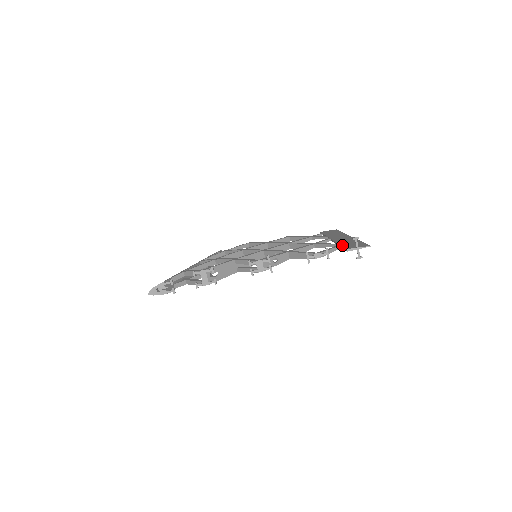
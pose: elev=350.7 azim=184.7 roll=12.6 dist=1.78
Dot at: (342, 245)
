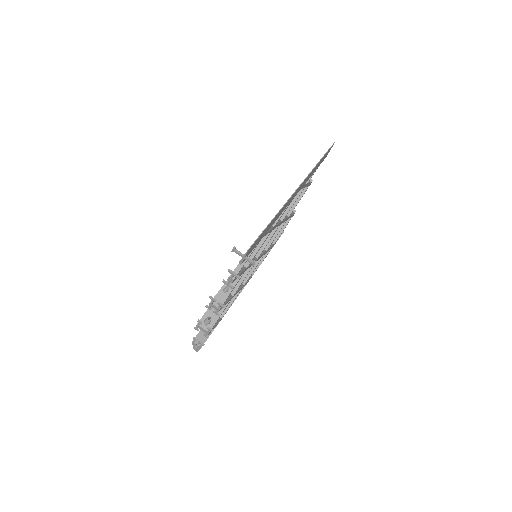
Dot at: occluded
